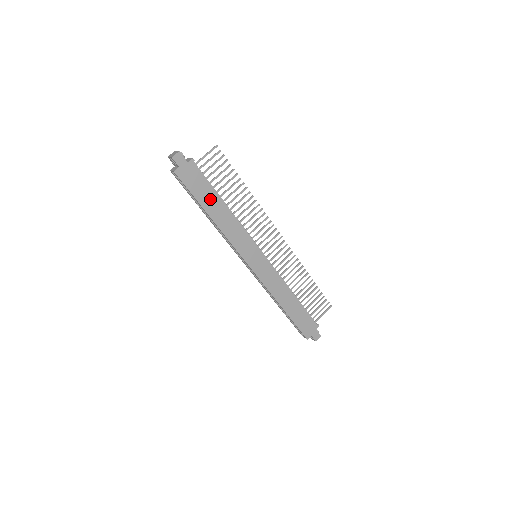
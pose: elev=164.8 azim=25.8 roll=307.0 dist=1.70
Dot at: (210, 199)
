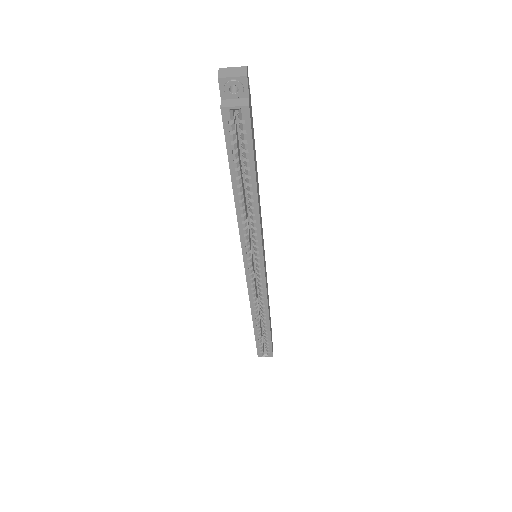
Dot at: occluded
